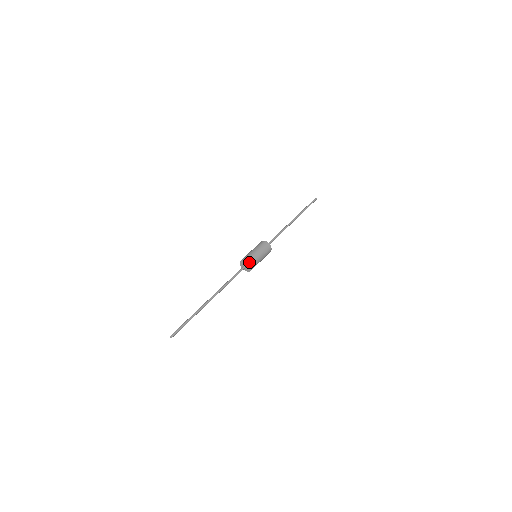
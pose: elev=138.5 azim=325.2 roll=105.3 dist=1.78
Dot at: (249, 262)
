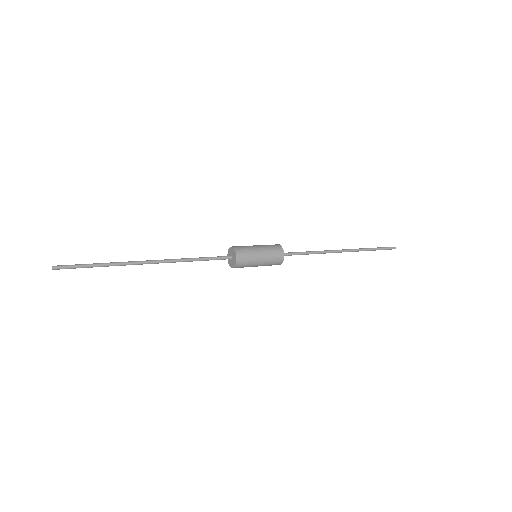
Dot at: (234, 247)
